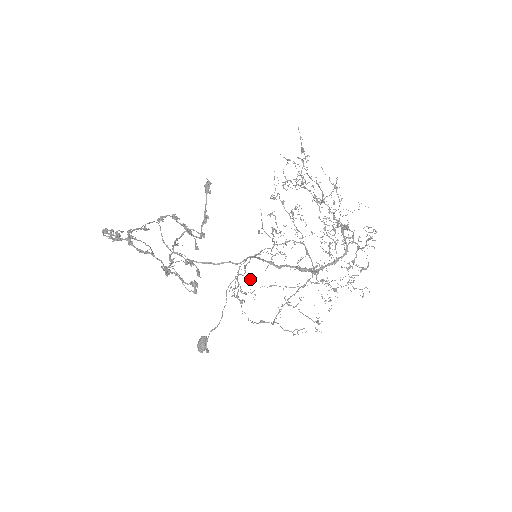
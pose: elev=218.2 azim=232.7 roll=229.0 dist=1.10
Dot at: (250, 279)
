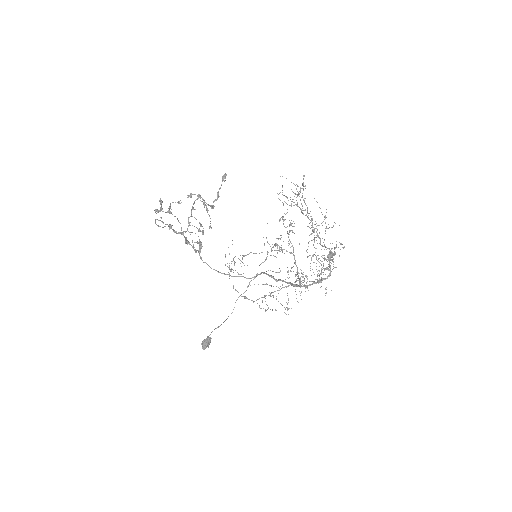
Dot at: occluded
